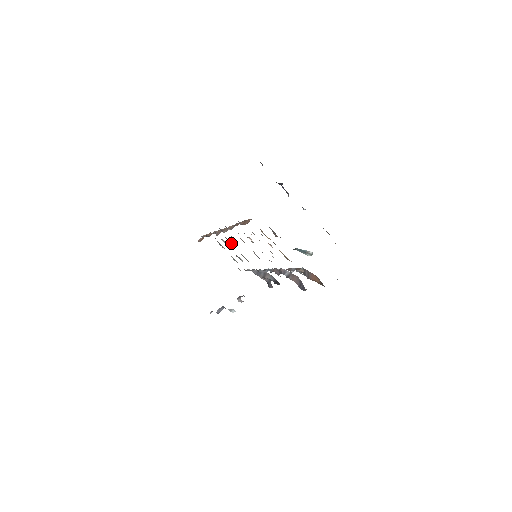
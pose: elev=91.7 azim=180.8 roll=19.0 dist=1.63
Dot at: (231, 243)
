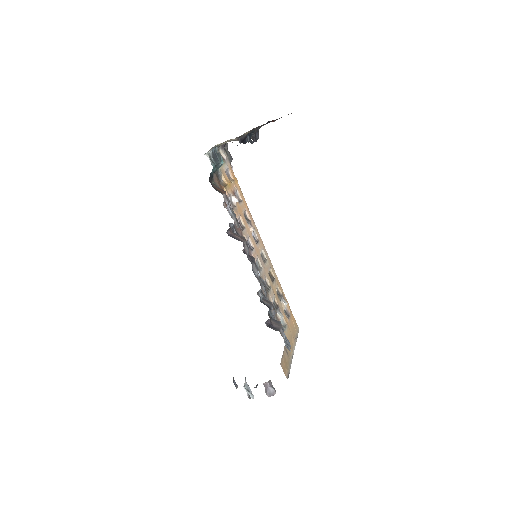
Dot at: (273, 281)
